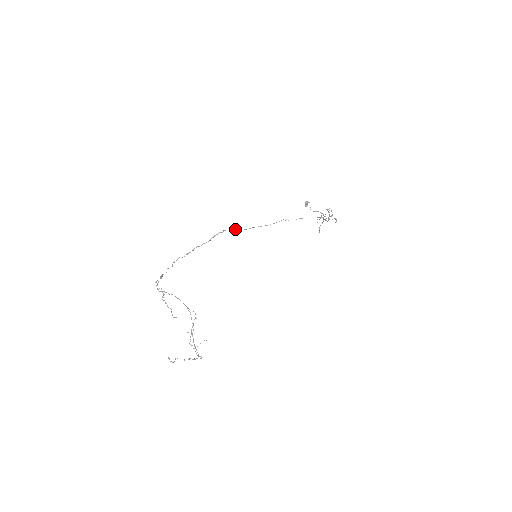
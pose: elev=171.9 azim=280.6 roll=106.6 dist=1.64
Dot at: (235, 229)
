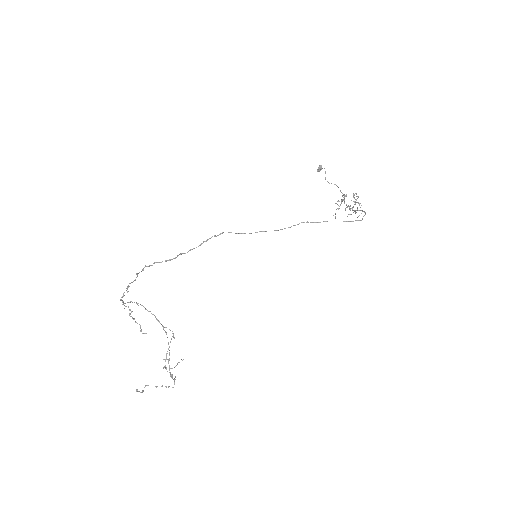
Dot at: (236, 233)
